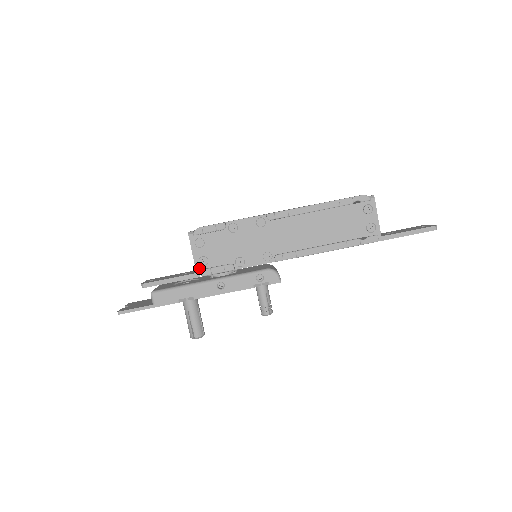
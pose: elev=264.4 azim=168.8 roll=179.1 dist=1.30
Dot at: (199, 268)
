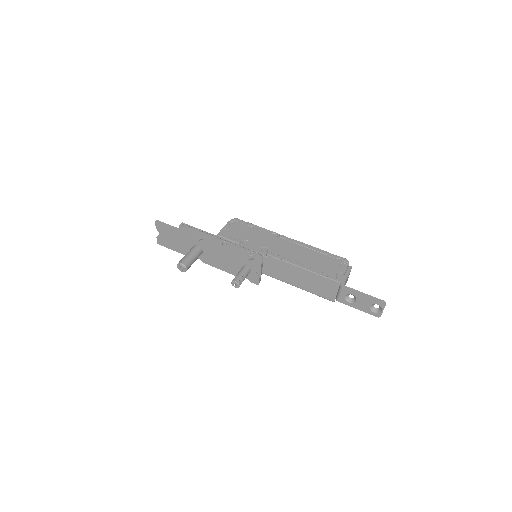
Dot at: (221, 232)
